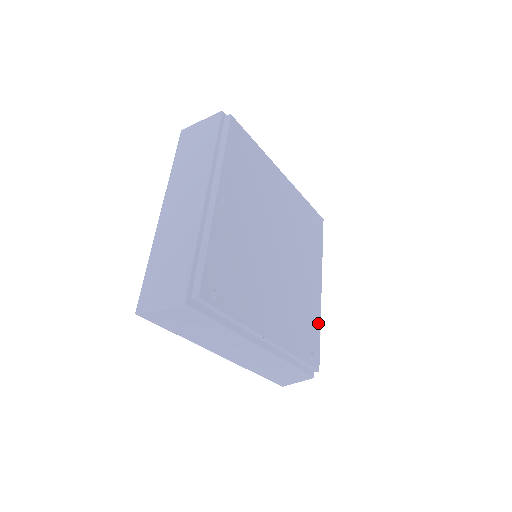
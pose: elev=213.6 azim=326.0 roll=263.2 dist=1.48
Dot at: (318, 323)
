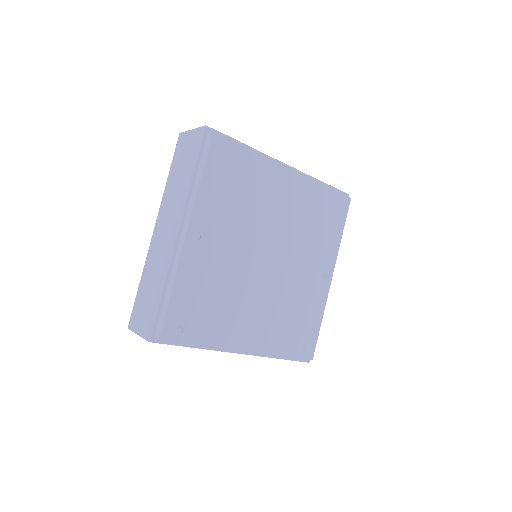
Dot at: (320, 315)
